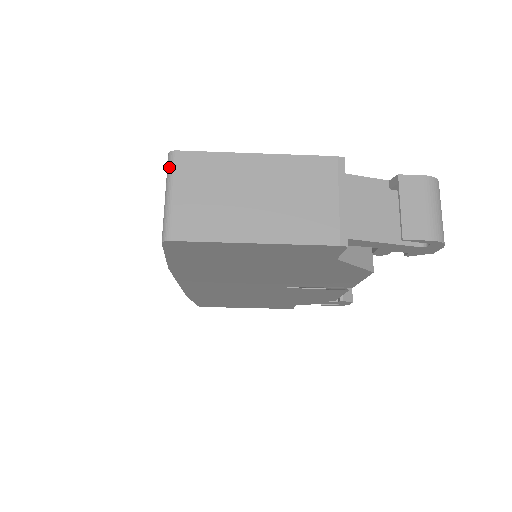
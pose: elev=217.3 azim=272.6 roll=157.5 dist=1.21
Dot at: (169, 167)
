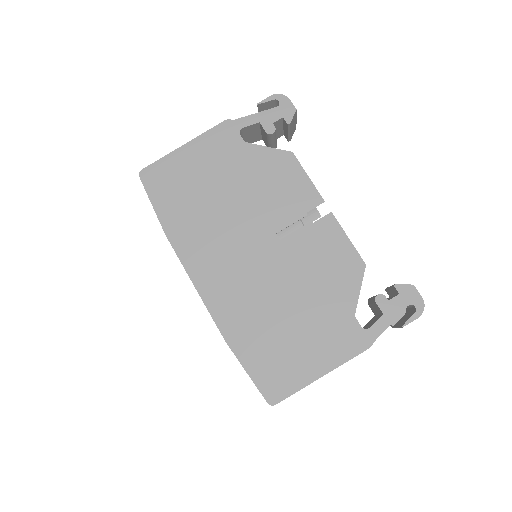
Dot at: occluded
